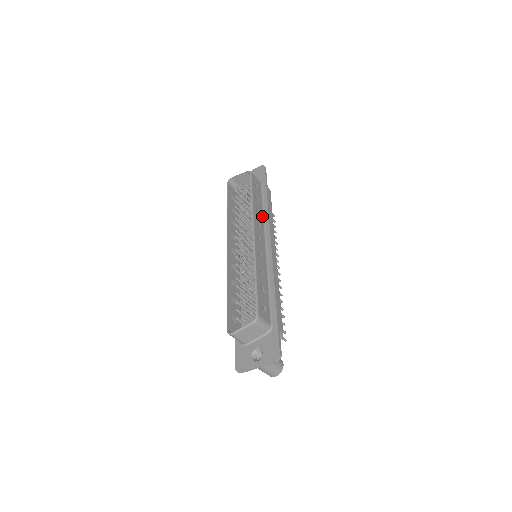
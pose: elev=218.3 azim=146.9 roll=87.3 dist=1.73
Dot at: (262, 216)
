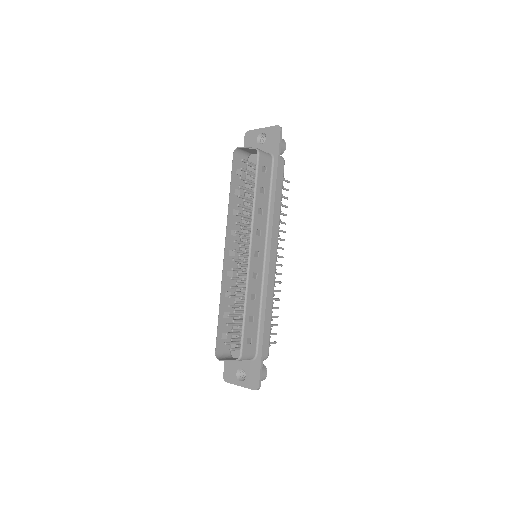
Dot at: (266, 213)
